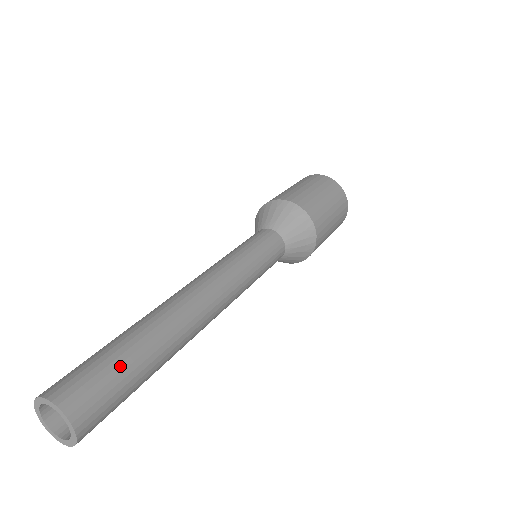
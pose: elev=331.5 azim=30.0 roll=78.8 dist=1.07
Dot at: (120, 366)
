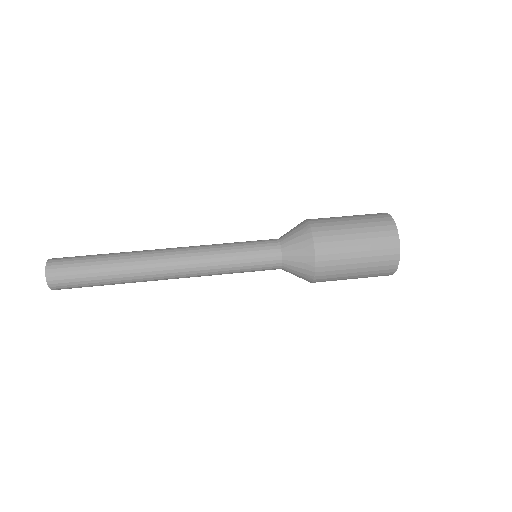
Dot at: (86, 271)
